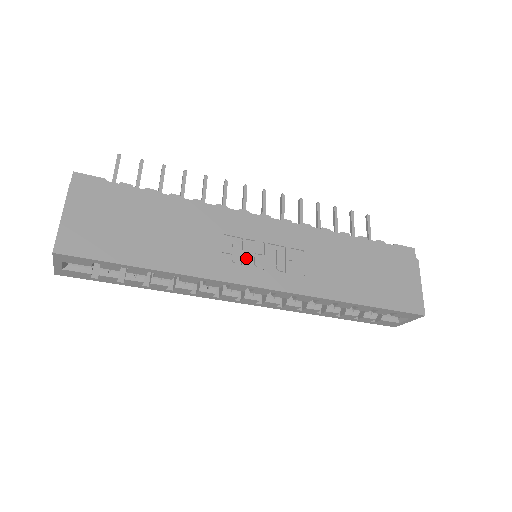
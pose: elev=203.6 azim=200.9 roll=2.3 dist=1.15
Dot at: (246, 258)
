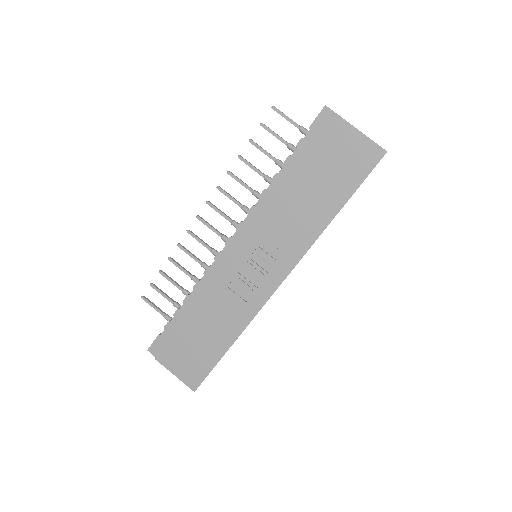
Dot at: (252, 282)
